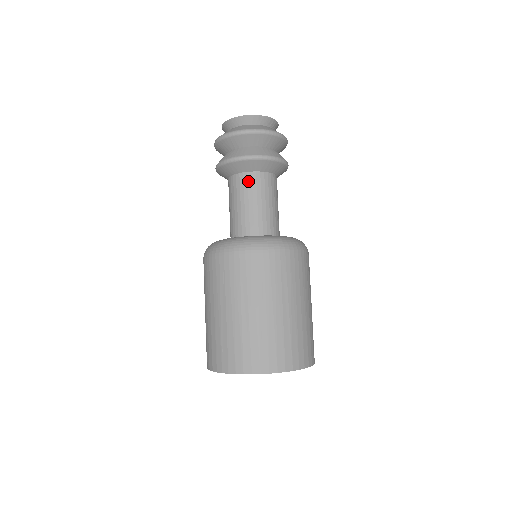
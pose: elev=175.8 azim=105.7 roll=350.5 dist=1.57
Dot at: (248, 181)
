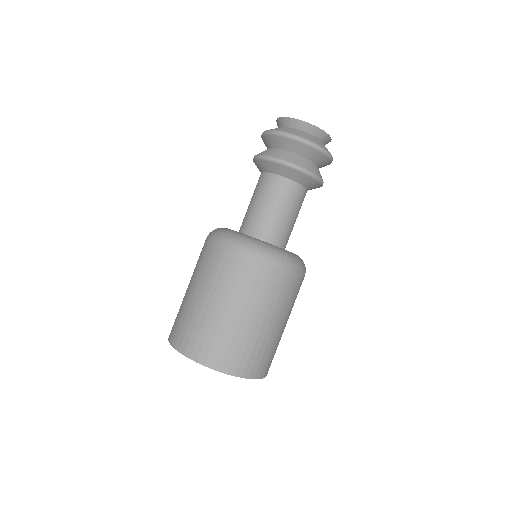
Dot at: (281, 186)
